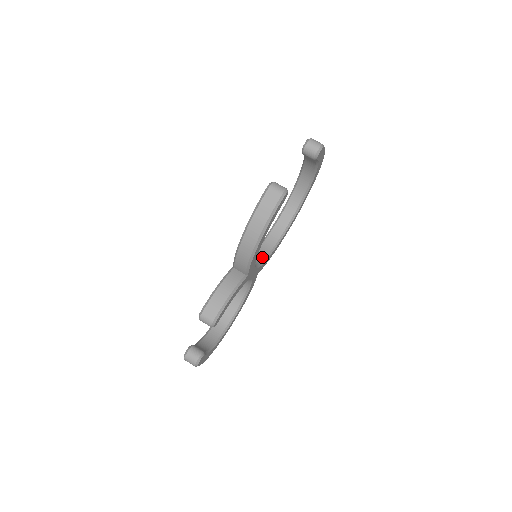
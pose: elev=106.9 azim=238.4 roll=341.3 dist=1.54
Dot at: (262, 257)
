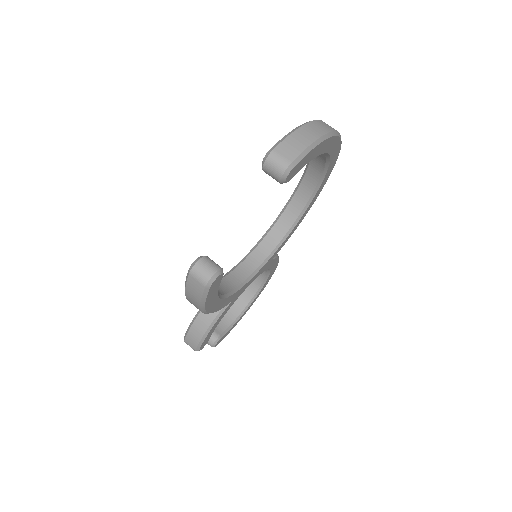
Dot at: (274, 243)
